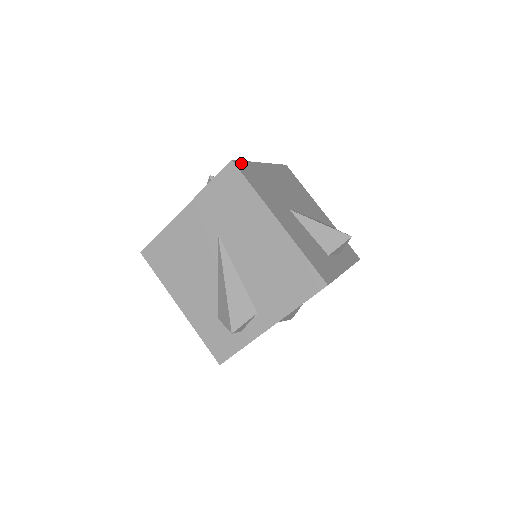
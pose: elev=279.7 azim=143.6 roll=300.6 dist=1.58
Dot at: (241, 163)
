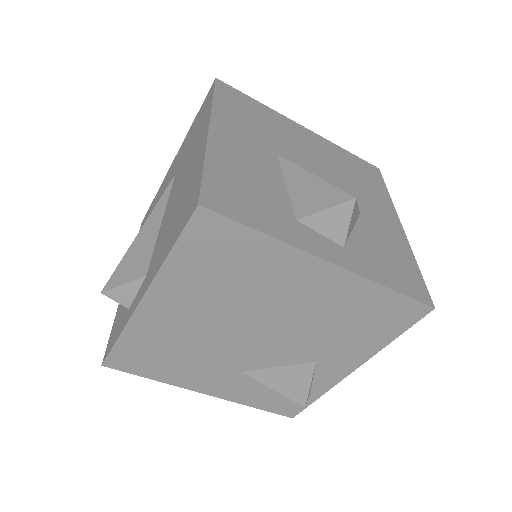
Dot at: (236, 91)
